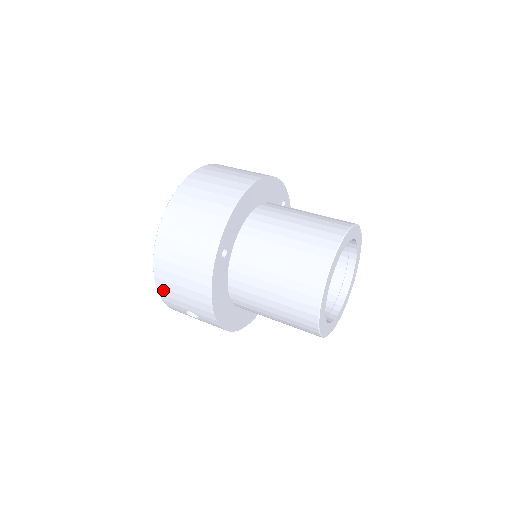
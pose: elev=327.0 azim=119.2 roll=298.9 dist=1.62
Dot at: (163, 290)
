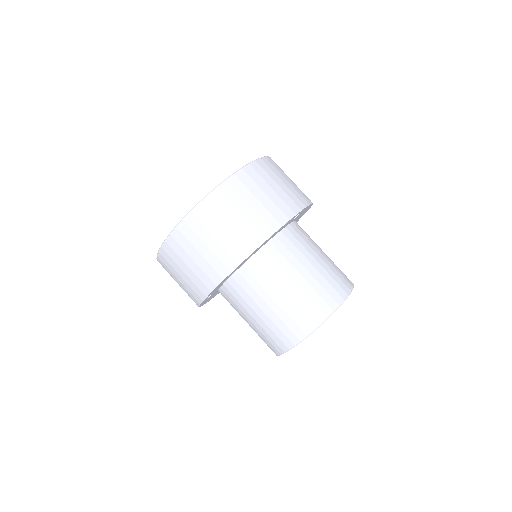
Dot at: occluded
